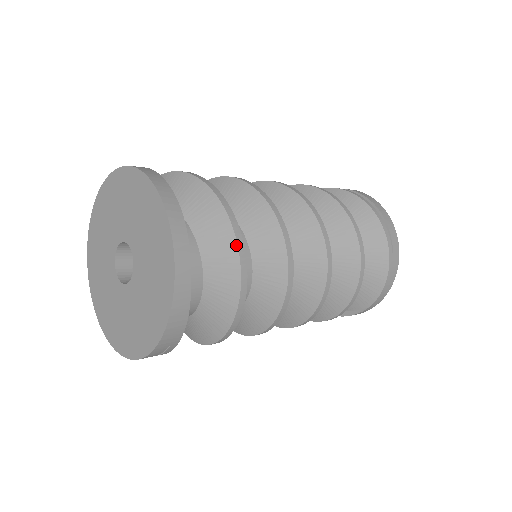
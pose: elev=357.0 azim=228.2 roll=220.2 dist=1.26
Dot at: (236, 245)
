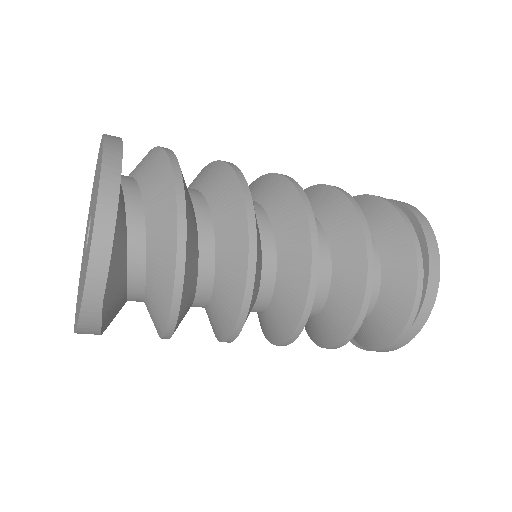
Dot at: (173, 281)
